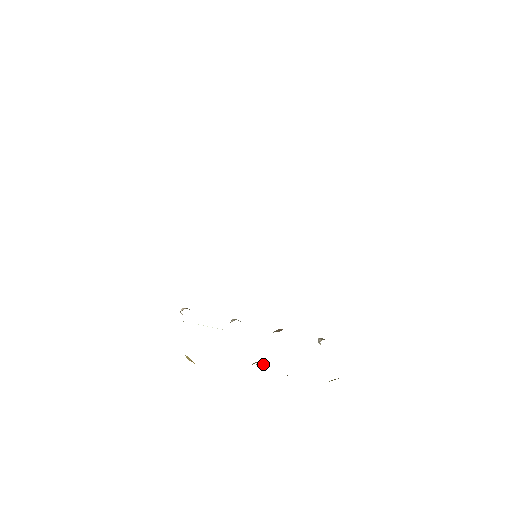
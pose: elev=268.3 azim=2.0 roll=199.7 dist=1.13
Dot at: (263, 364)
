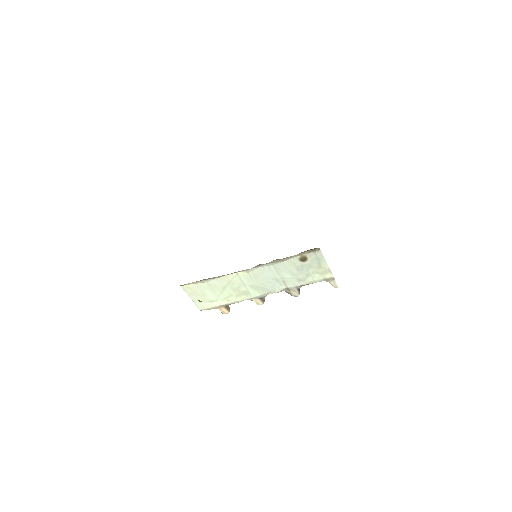
Dot at: occluded
